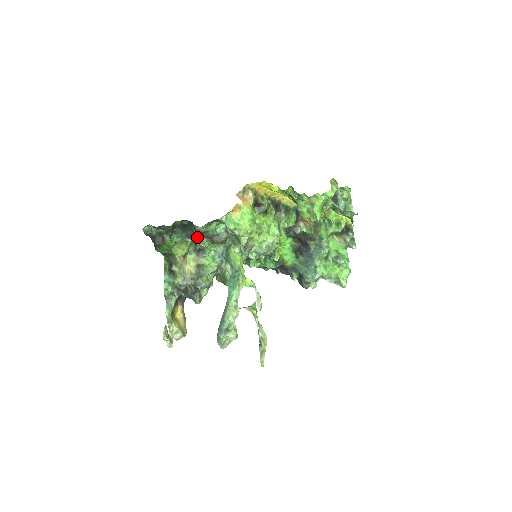
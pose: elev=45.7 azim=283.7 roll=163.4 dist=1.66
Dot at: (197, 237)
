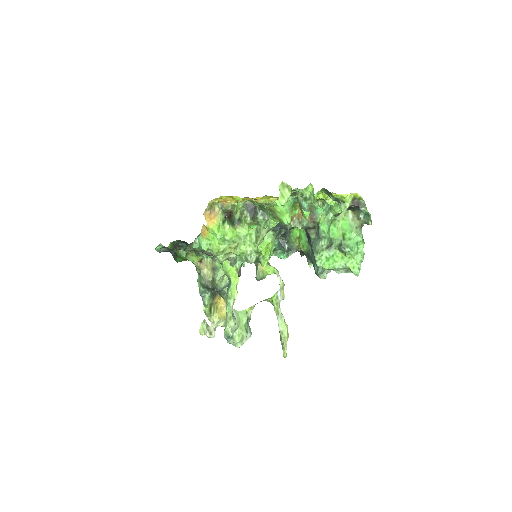
Dot at: occluded
